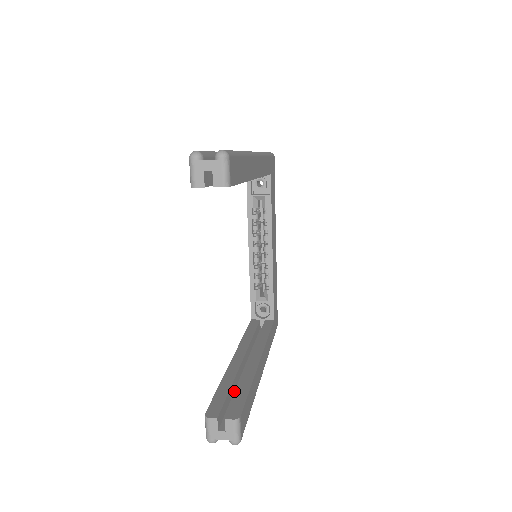
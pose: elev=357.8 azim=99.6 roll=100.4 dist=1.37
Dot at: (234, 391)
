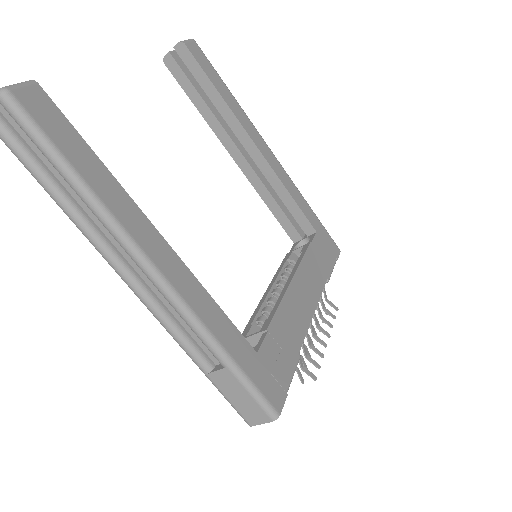
Dot at: occluded
